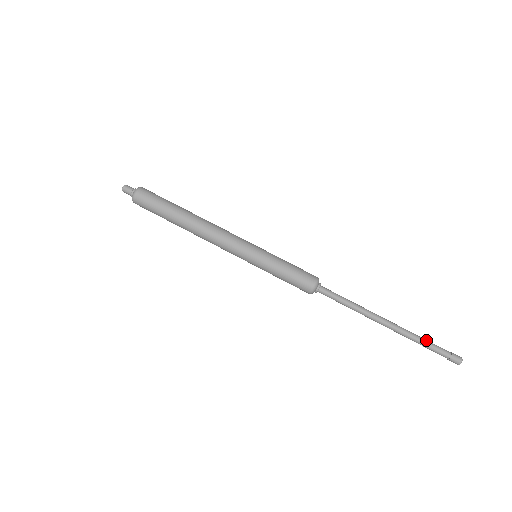
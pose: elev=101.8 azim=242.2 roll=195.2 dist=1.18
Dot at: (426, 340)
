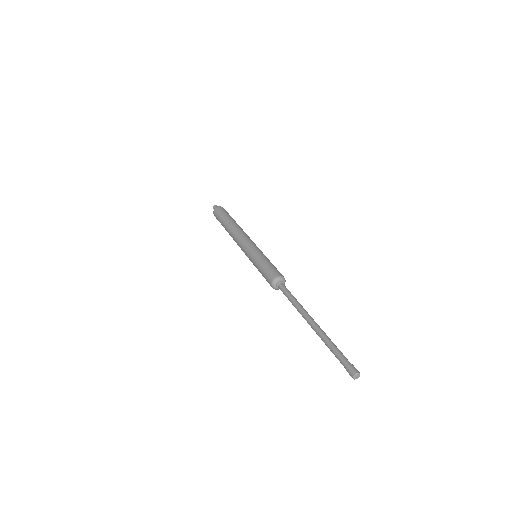
Dot at: occluded
